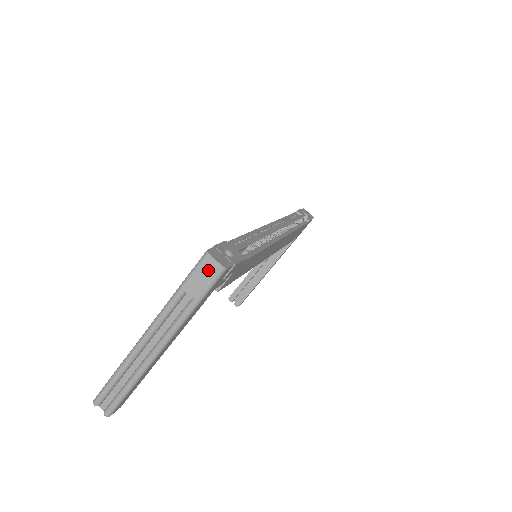
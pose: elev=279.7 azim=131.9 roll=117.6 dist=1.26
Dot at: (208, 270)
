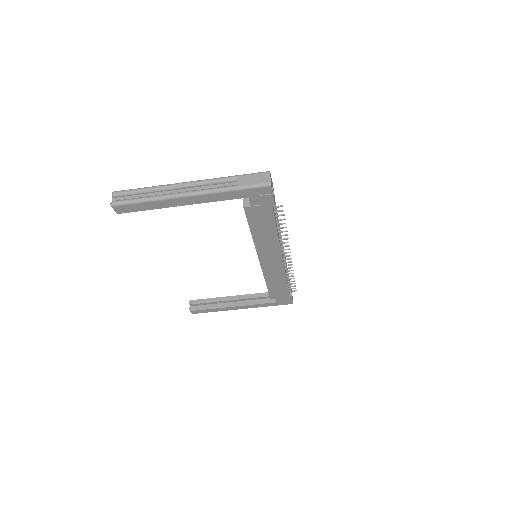
Dot at: (261, 178)
